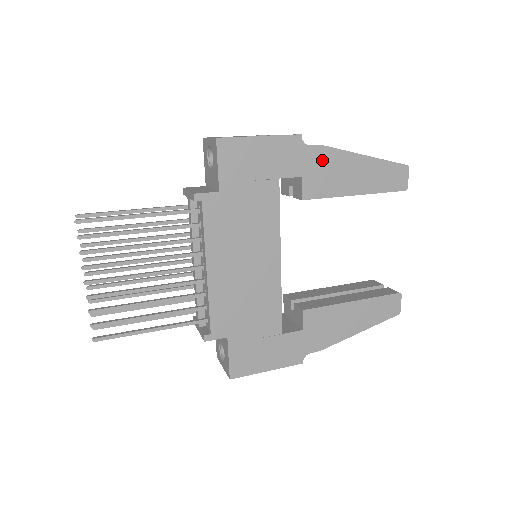
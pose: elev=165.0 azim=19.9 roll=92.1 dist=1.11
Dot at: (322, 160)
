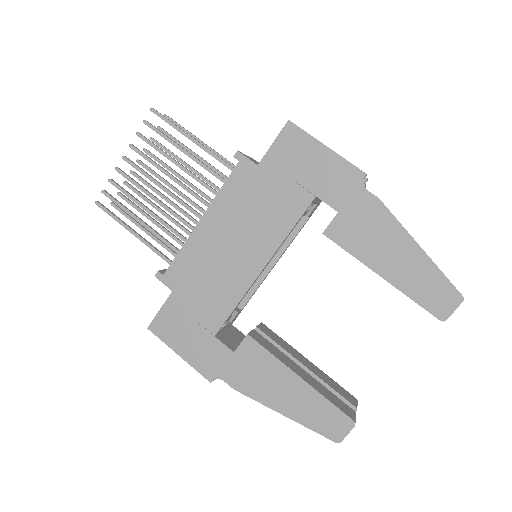
Dot at: (370, 213)
